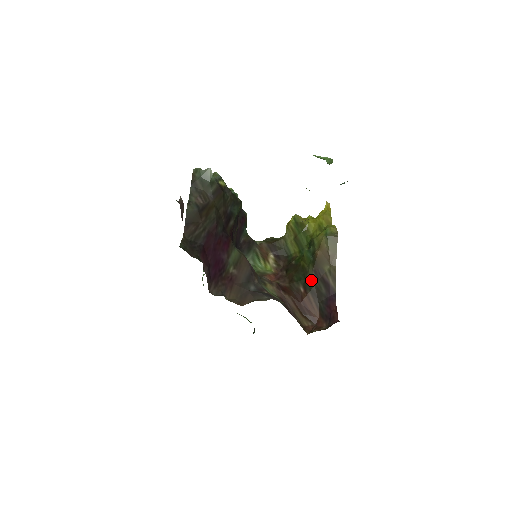
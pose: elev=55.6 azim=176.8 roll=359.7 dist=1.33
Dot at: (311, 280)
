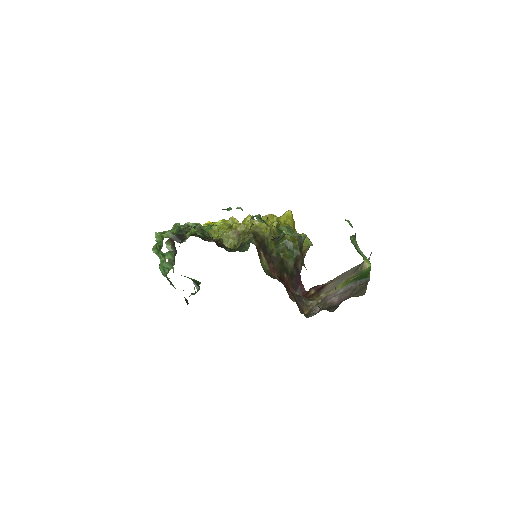
Dot at: (290, 269)
